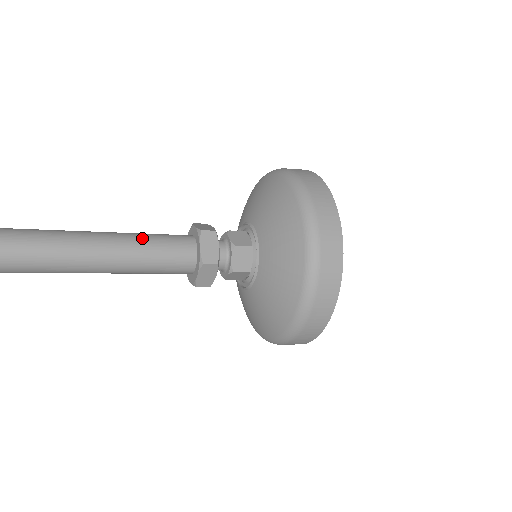
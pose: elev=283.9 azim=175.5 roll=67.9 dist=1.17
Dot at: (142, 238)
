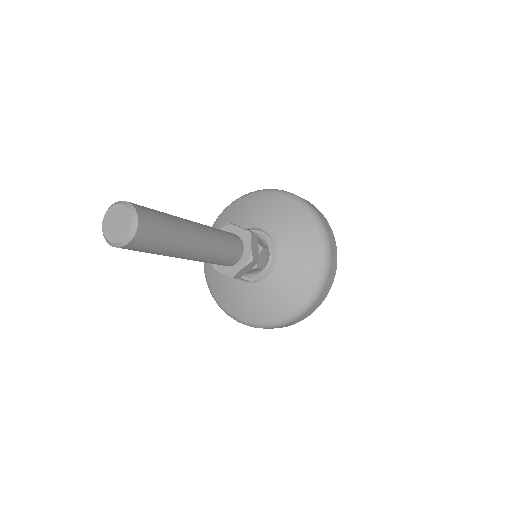
Dot at: occluded
